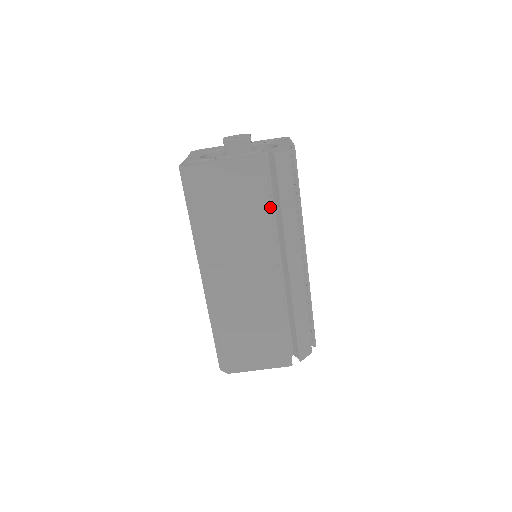
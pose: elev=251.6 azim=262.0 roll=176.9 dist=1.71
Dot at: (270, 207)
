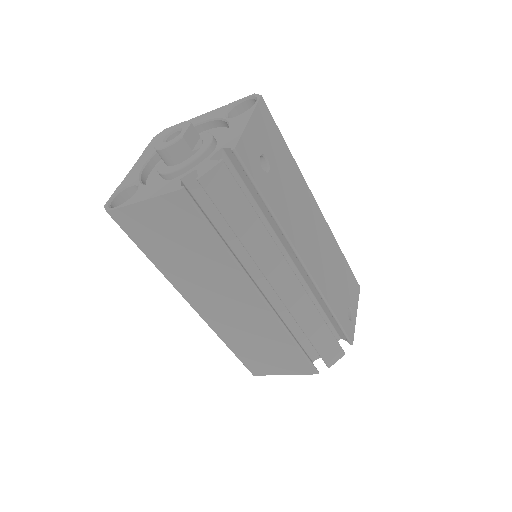
Dot at: (219, 241)
